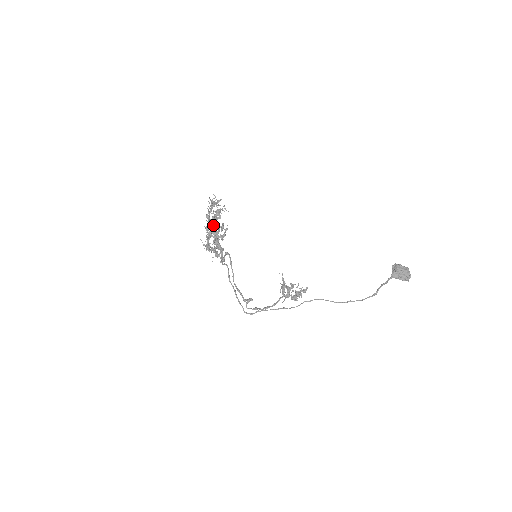
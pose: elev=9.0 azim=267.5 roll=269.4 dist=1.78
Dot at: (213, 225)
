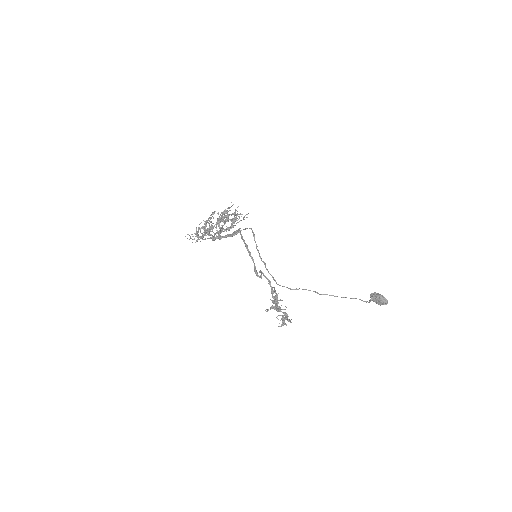
Dot at: (227, 210)
